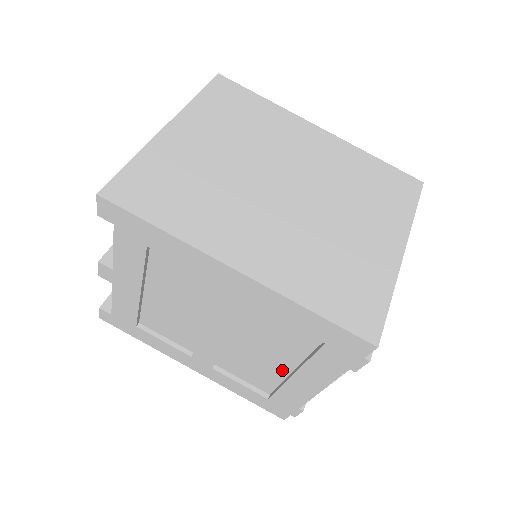
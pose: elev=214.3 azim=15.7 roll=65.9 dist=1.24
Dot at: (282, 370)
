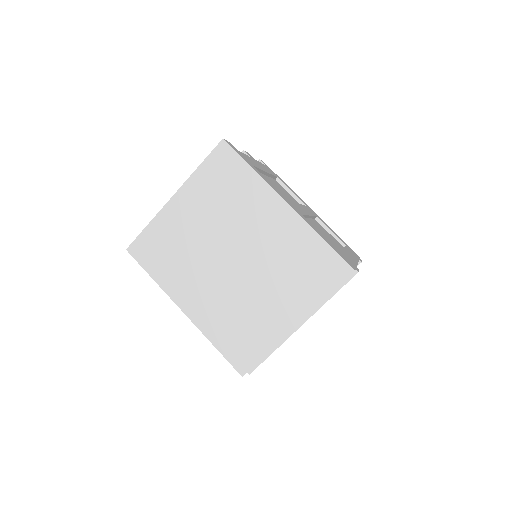
Dot at: occluded
